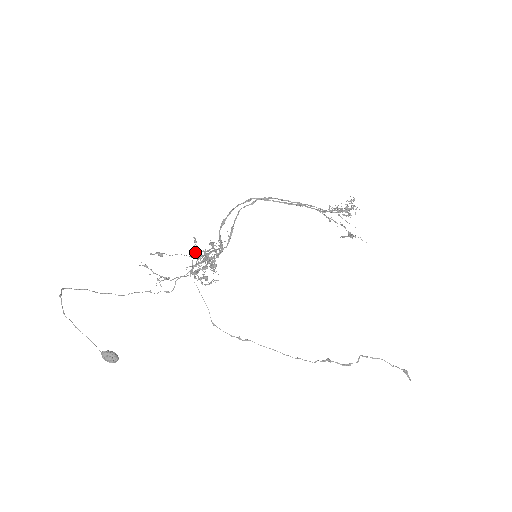
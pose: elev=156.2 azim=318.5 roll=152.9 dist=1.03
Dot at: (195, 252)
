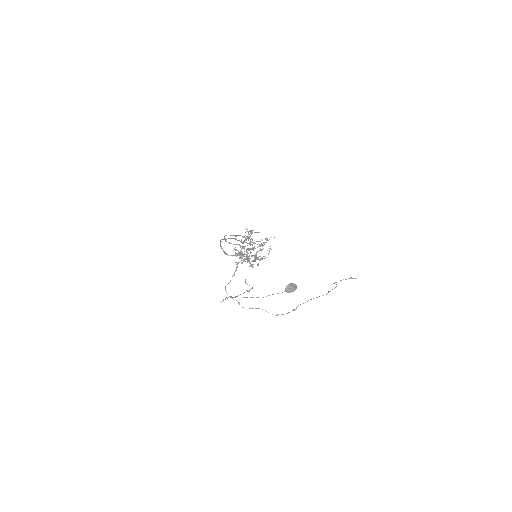
Dot at: occluded
